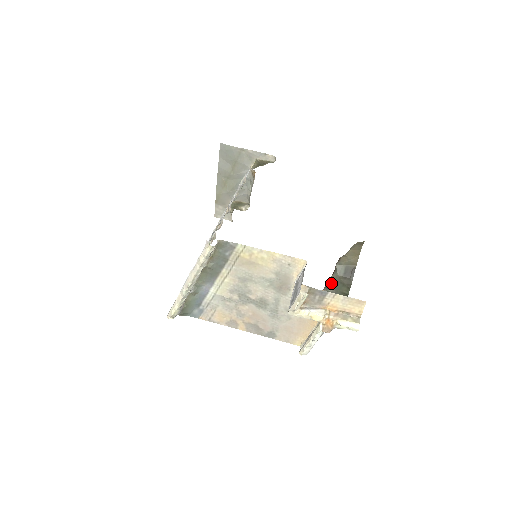
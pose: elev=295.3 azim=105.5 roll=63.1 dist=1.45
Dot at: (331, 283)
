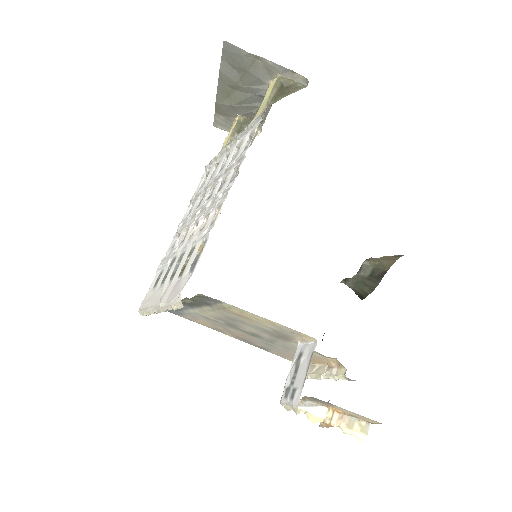
Dot at: (351, 279)
